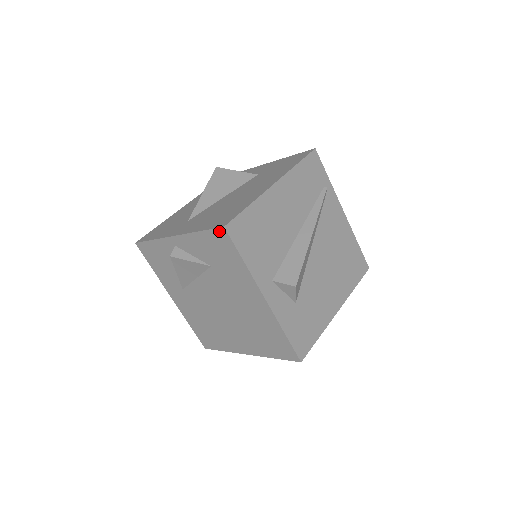
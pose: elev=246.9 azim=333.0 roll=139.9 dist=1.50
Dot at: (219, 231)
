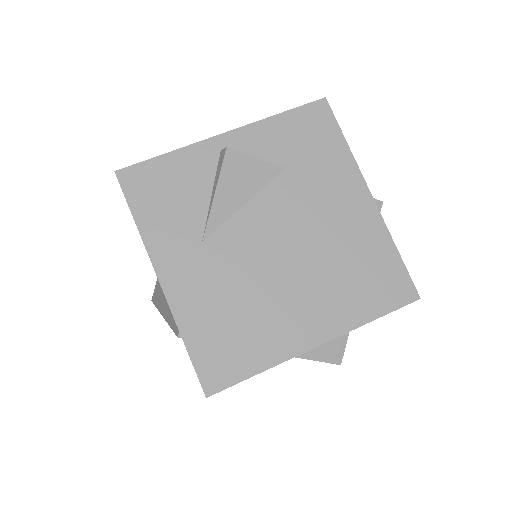
Dot at: (316, 105)
